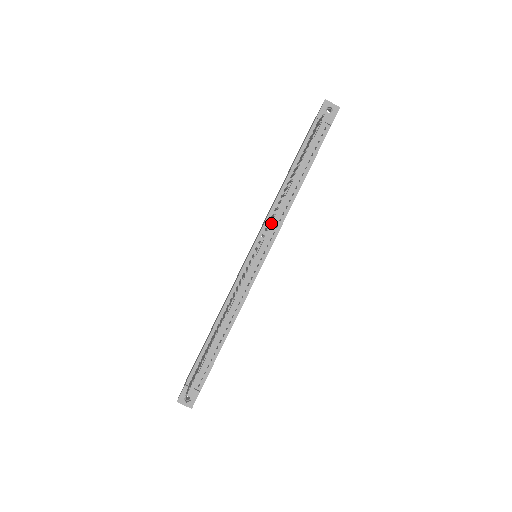
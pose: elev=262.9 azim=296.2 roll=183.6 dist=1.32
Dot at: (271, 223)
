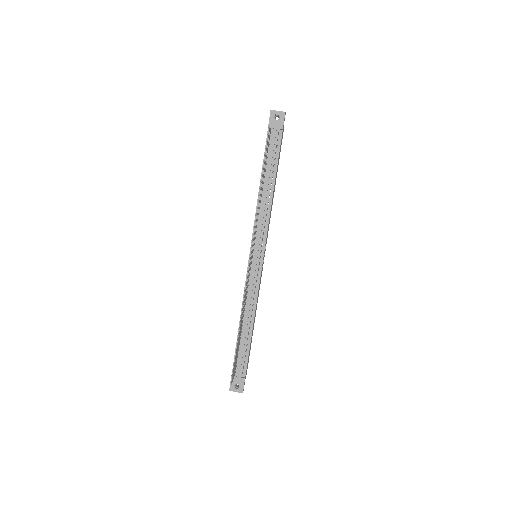
Dot at: (259, 226)
